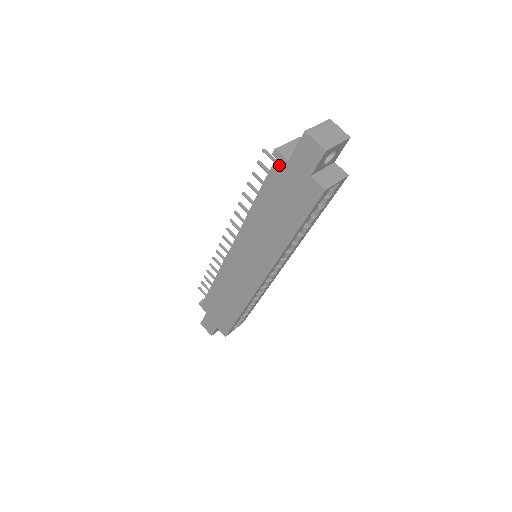
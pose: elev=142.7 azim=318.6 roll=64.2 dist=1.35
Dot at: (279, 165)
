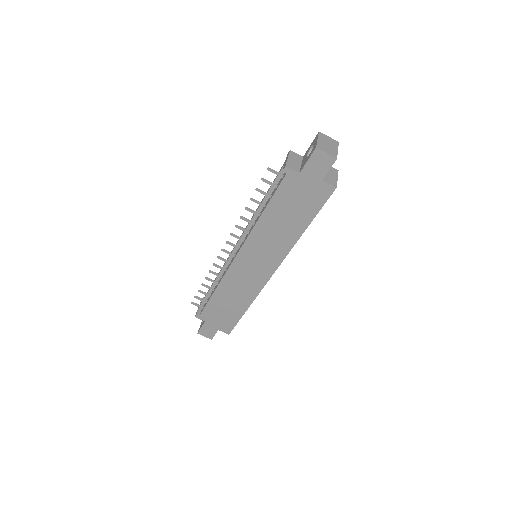
Dot at: (290, 178)
